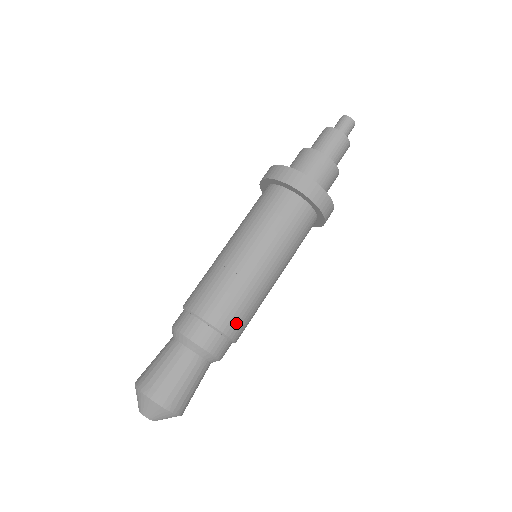
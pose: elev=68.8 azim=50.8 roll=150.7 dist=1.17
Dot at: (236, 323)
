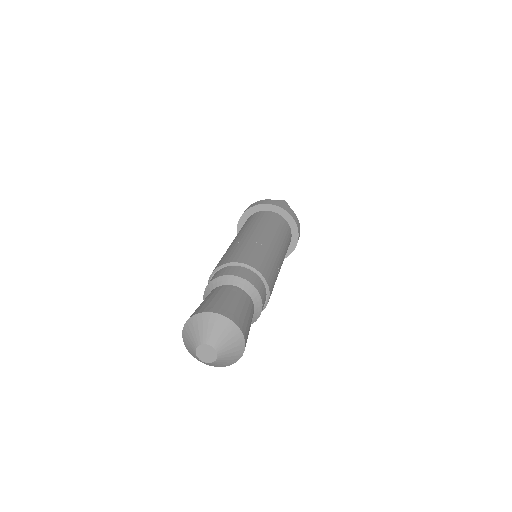
Dot at: (268, 274)
